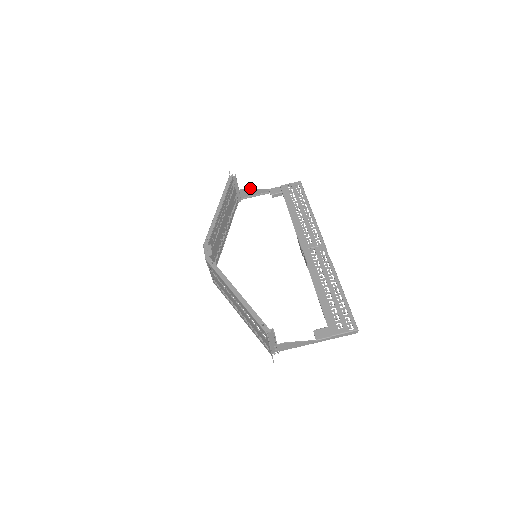
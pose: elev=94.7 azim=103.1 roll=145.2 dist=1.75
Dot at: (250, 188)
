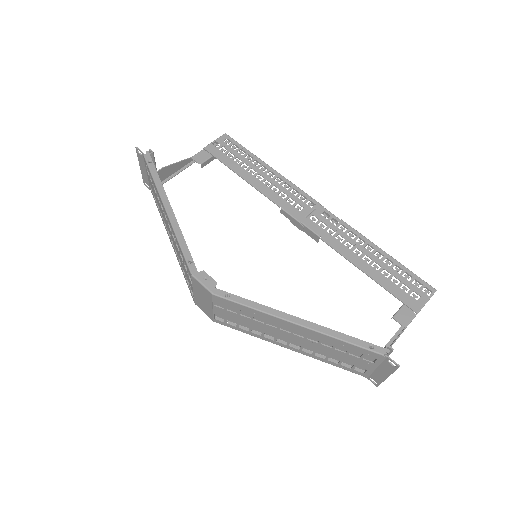
Dot at: (169, 165)
